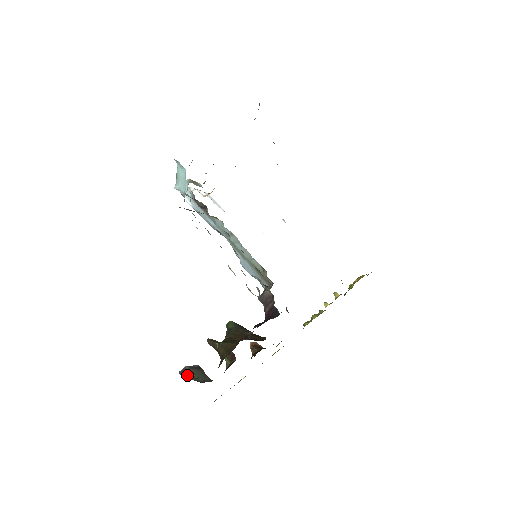
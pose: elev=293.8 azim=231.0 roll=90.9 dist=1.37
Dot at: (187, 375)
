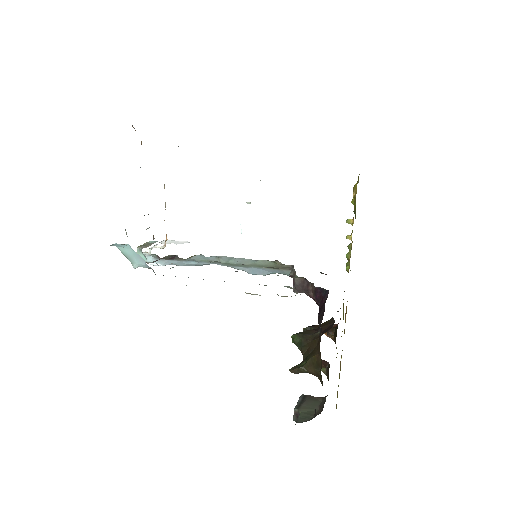
Dot at: (304, 419)
